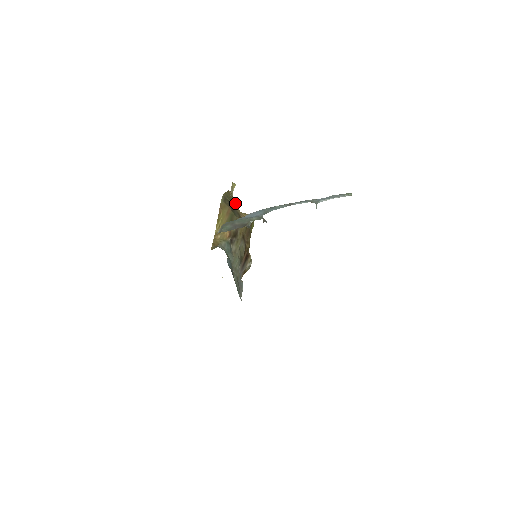
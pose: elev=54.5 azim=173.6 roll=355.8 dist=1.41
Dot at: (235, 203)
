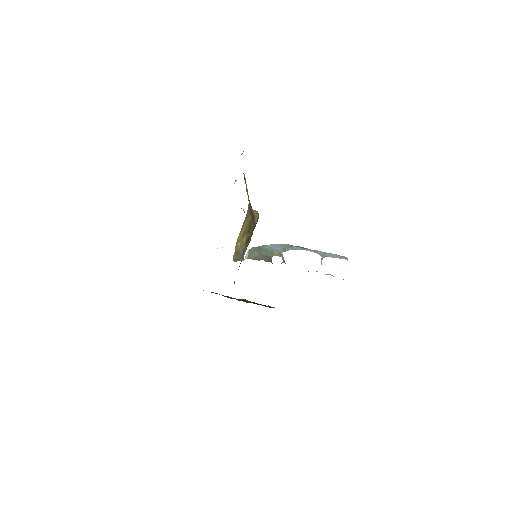
Dot at: (247, 192)
